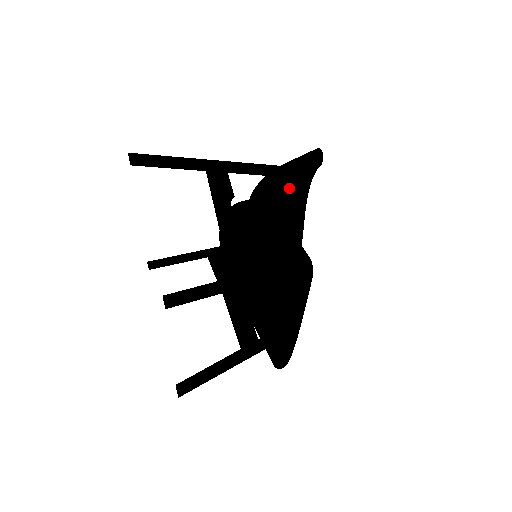
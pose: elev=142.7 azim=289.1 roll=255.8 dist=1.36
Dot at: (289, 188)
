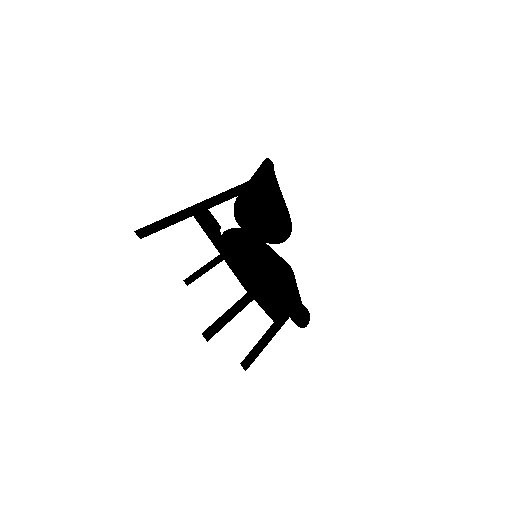
Dot at: (259, 194)
